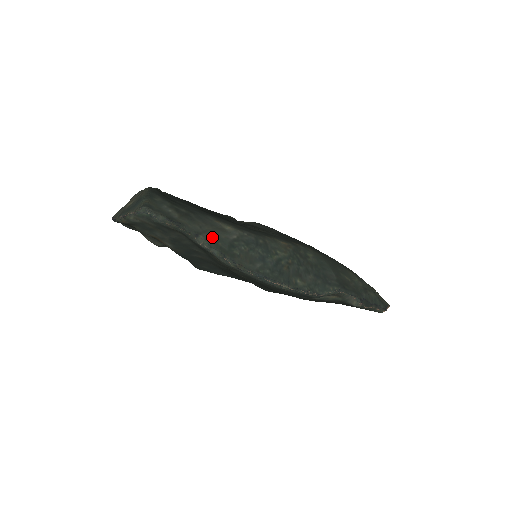
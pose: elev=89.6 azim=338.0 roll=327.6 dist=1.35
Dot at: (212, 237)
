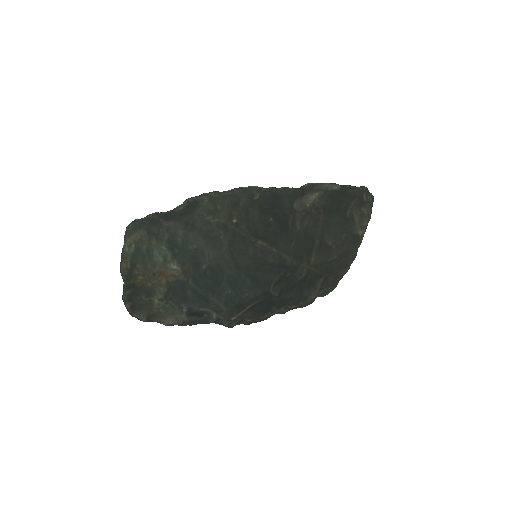
Dot at: occluded
